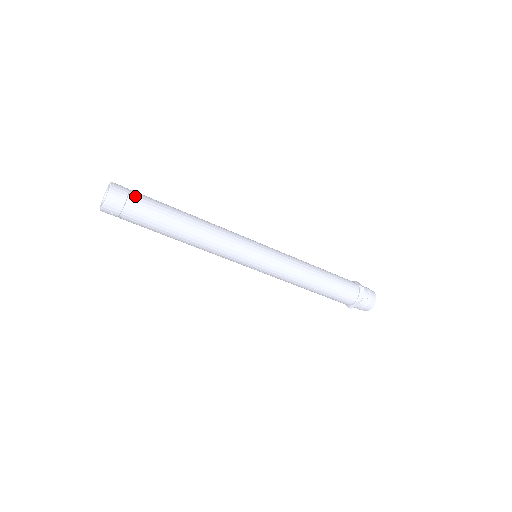
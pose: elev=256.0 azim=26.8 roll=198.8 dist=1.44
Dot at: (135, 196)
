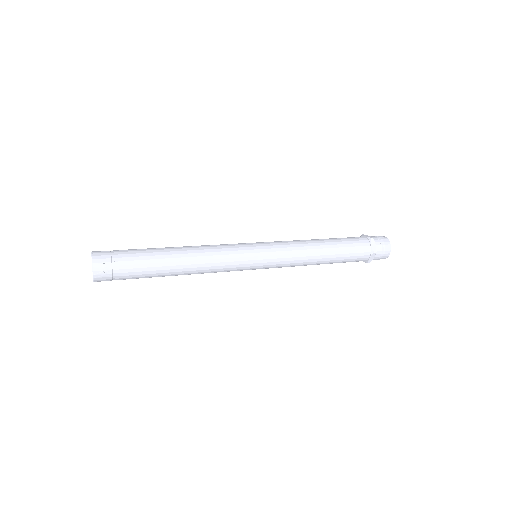
Dot at: occluded
